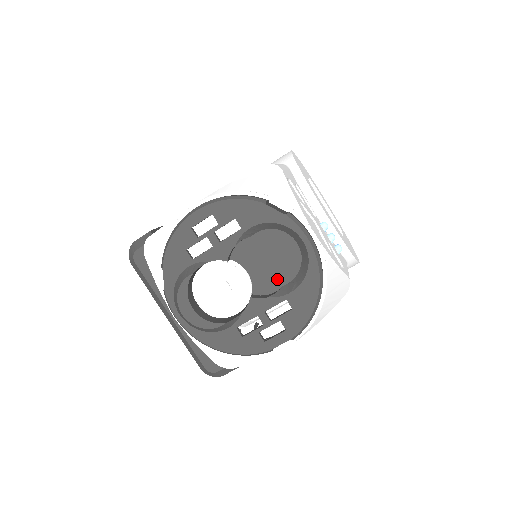
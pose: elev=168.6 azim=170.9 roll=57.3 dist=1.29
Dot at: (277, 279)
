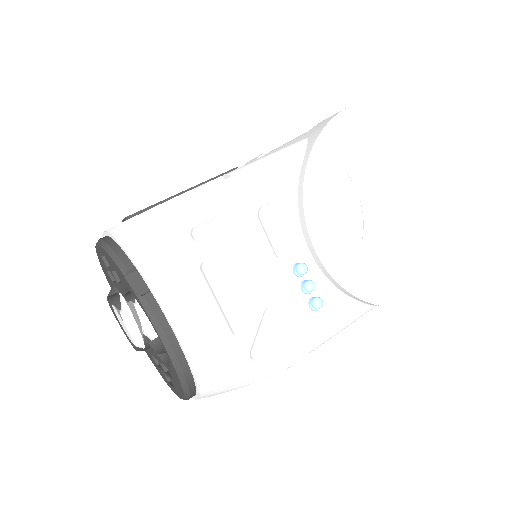
Dot at: occluded
